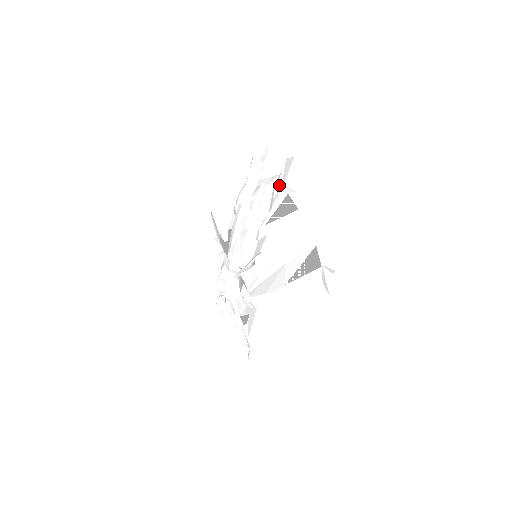
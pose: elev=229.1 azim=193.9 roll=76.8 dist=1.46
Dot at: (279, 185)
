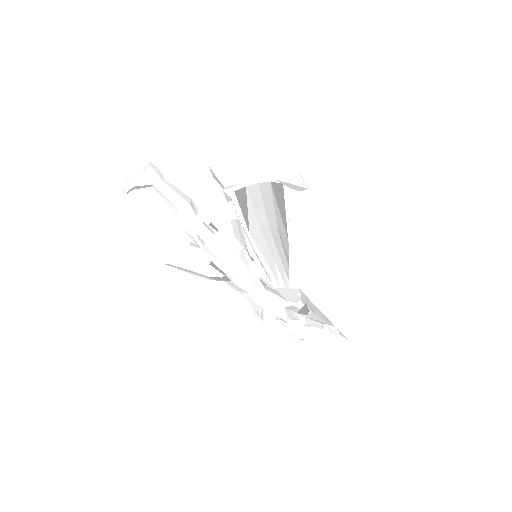
Dot at: (226, 197)
